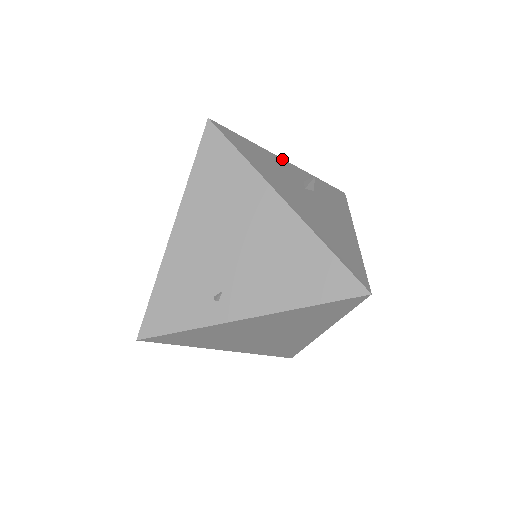
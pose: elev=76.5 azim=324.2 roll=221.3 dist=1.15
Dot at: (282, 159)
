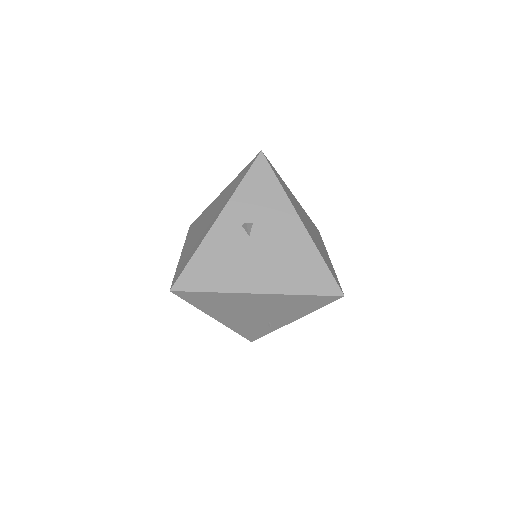
Dot at: (214, 225)
